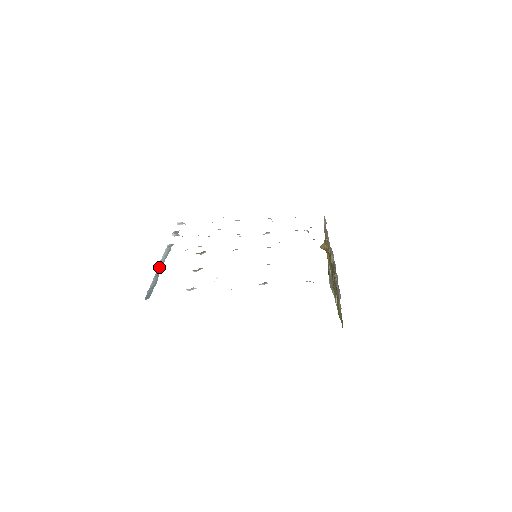
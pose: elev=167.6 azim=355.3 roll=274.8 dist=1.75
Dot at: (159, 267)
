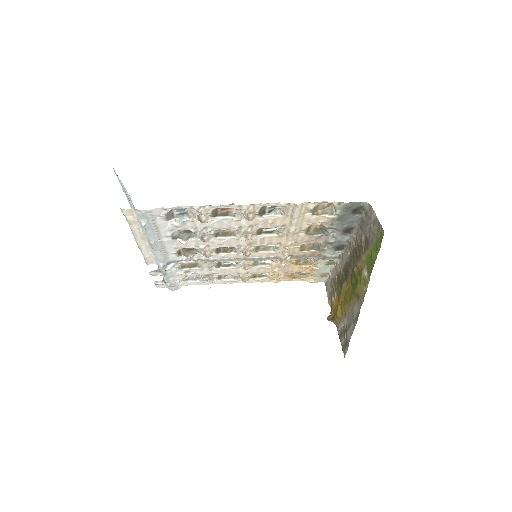
Dot at: occluded
